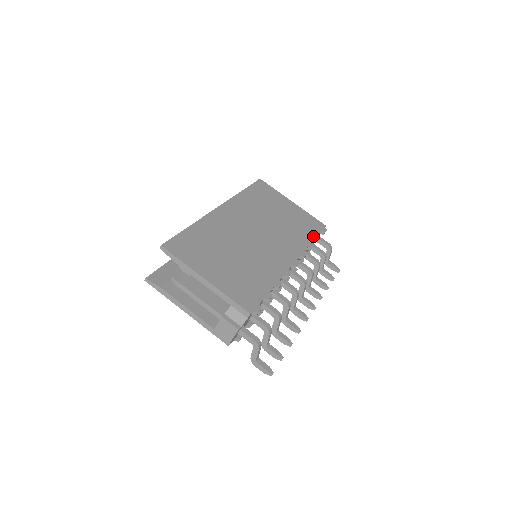
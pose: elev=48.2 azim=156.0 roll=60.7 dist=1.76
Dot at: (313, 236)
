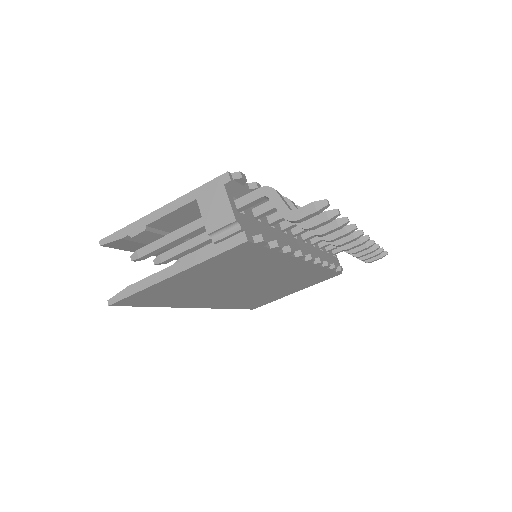
Dot at: occluded
